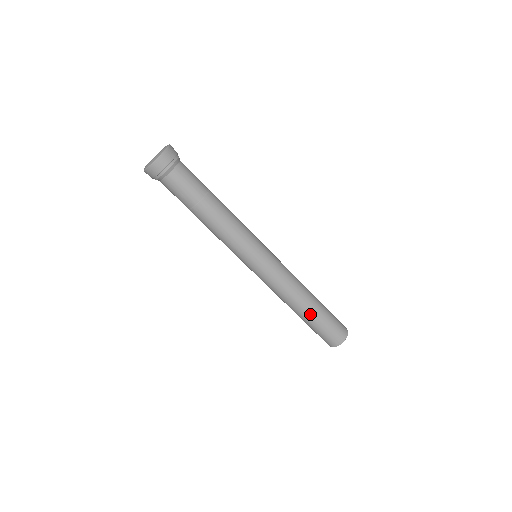
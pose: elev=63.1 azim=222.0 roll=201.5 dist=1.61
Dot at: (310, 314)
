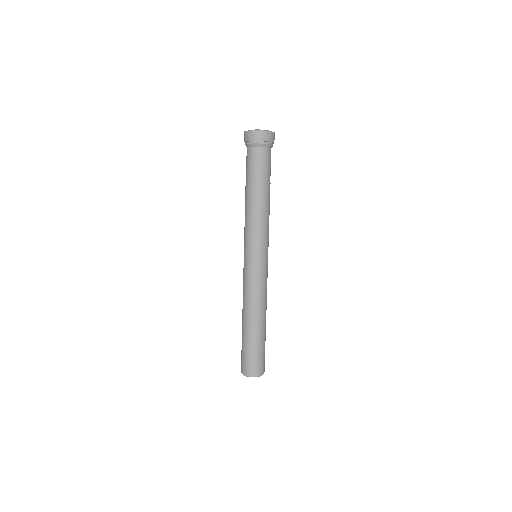
Dot at: (252, 331)
